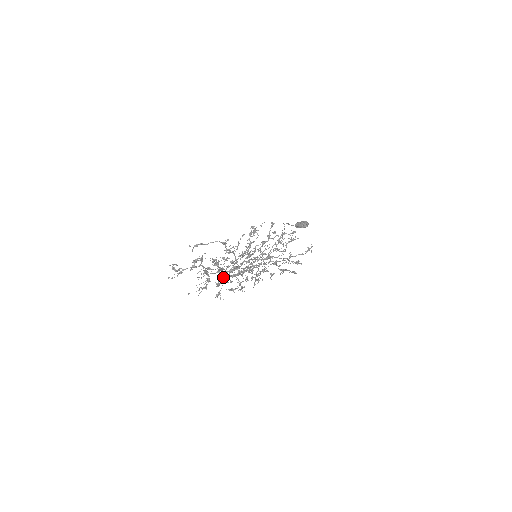
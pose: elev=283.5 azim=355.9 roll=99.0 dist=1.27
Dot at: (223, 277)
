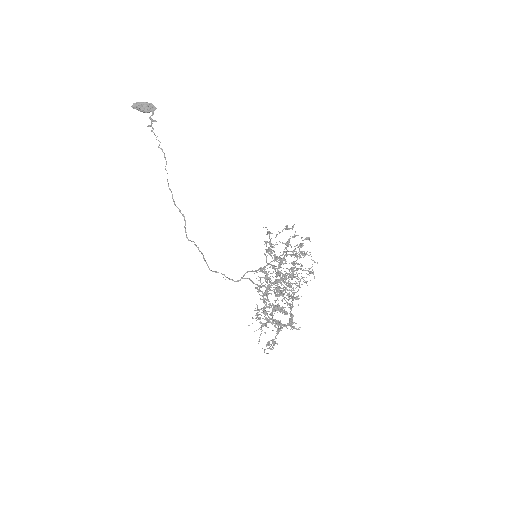
Dot at: occluded
